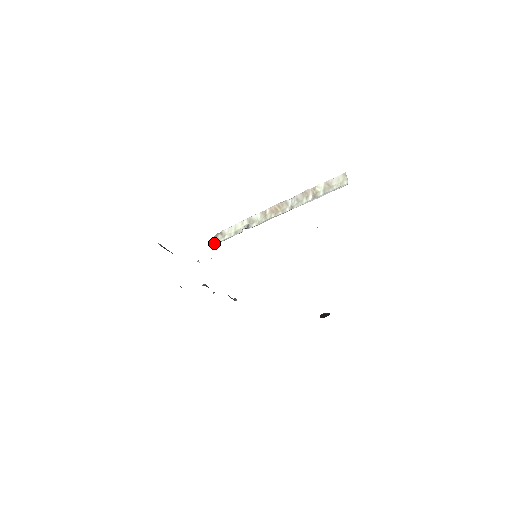
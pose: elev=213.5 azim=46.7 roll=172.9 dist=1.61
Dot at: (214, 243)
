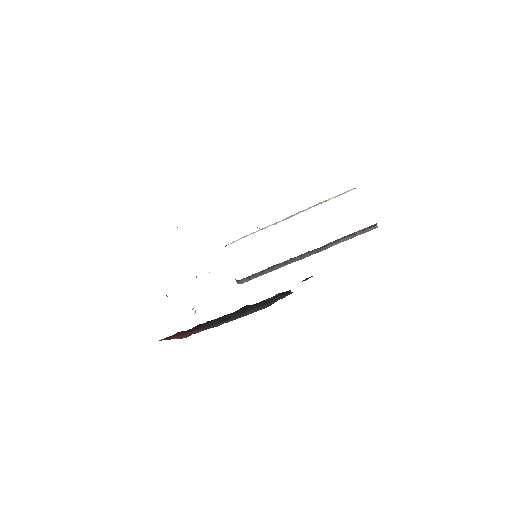
Dot at: occluded
